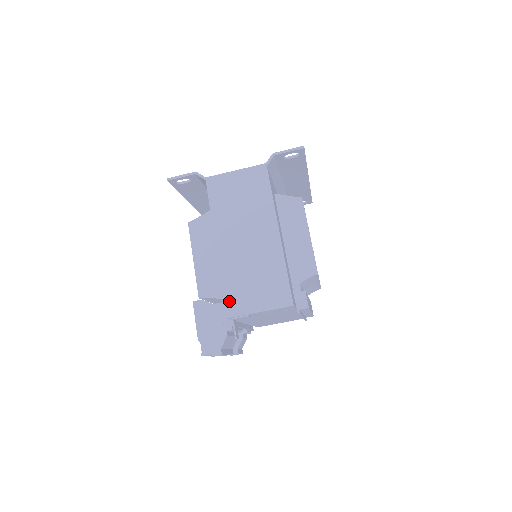
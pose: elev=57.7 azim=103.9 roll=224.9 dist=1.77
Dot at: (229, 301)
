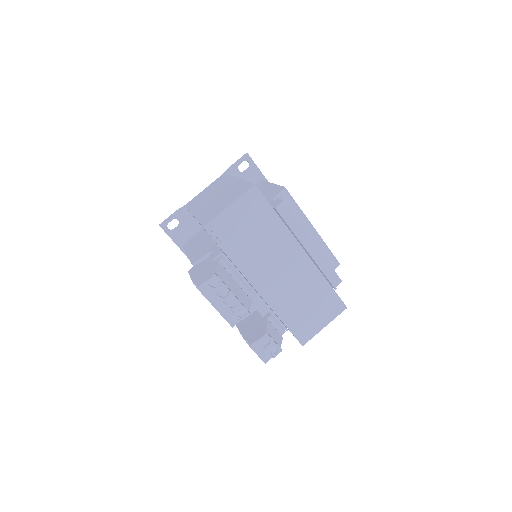
Dot at: (204, 221)
